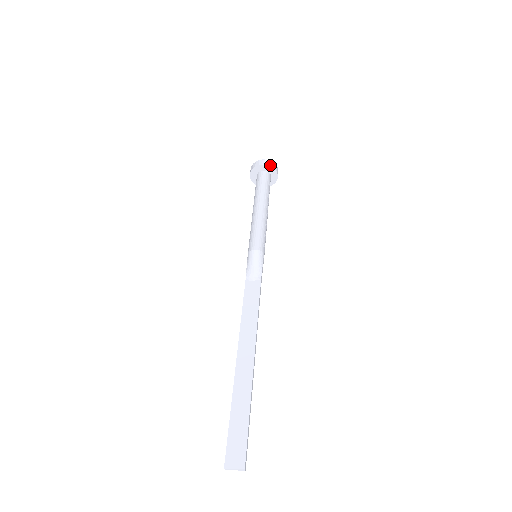
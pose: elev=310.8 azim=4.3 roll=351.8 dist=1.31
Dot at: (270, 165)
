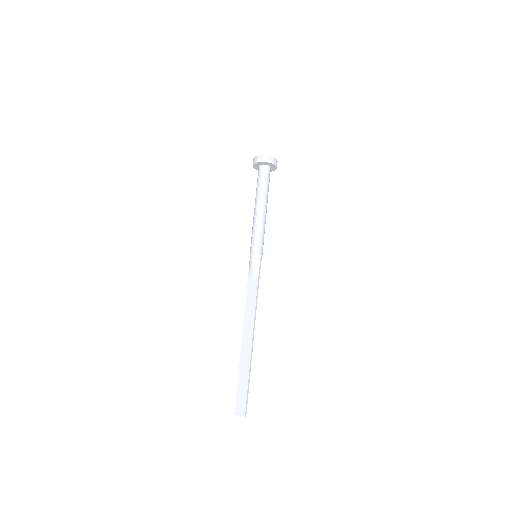
Dot at: (266, 161)
